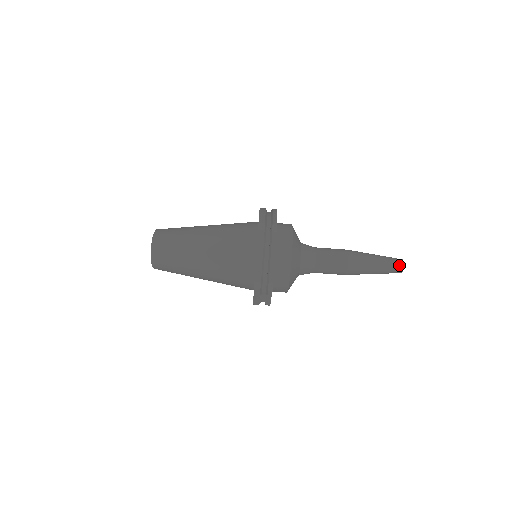
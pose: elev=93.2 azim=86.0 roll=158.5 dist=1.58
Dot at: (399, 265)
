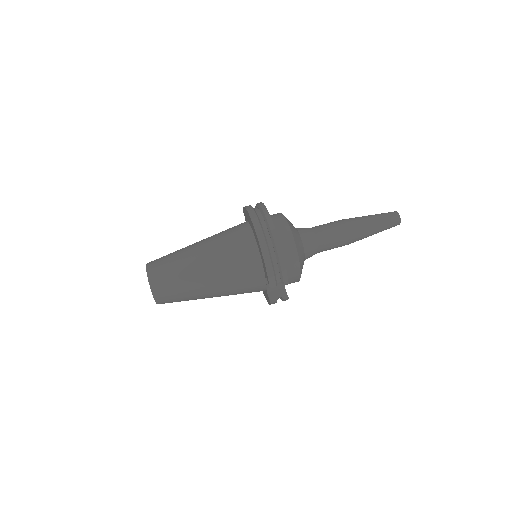
Dot at: (395, 216)
